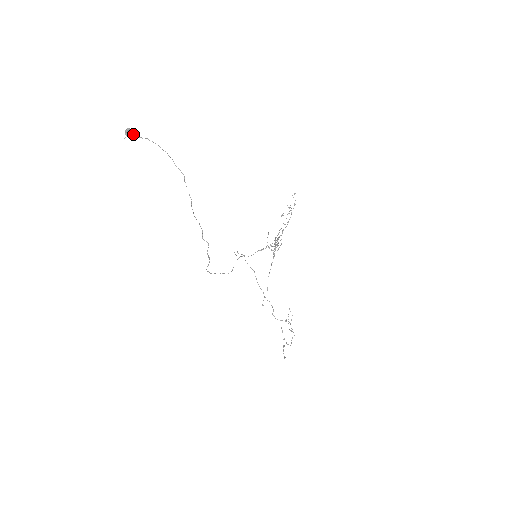
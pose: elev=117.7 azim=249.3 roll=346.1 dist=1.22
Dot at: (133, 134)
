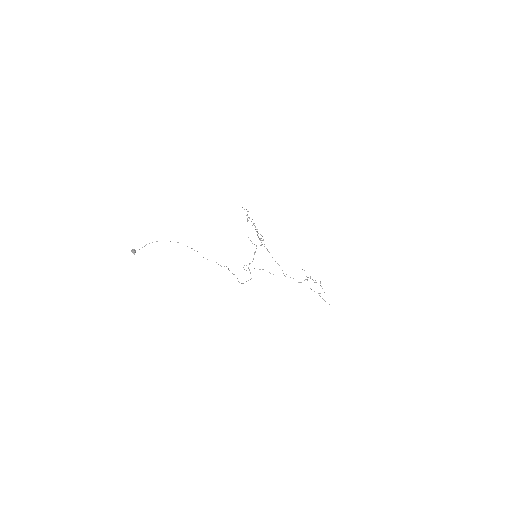
Dot at: occluded
